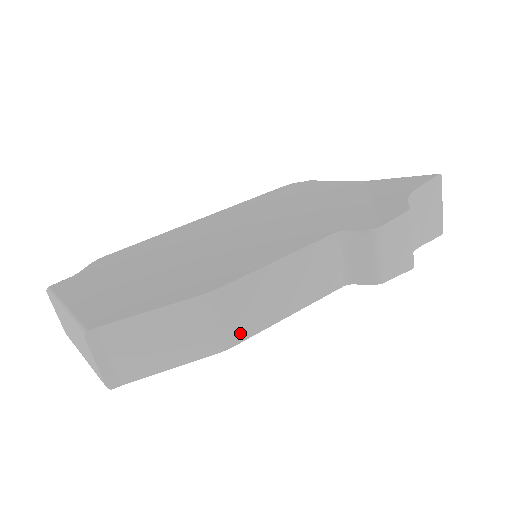
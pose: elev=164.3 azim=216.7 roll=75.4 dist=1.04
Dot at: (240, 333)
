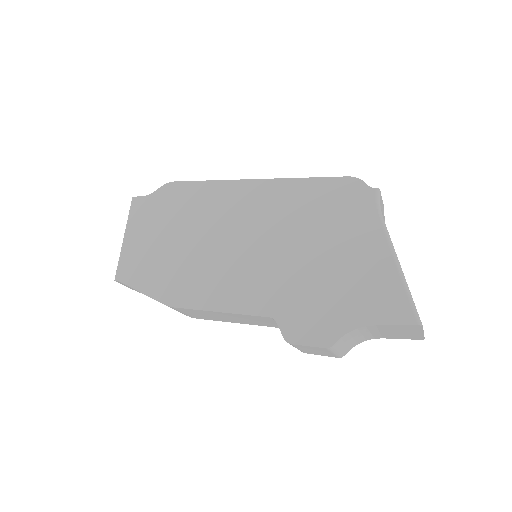
Dot at: (199, 317)
